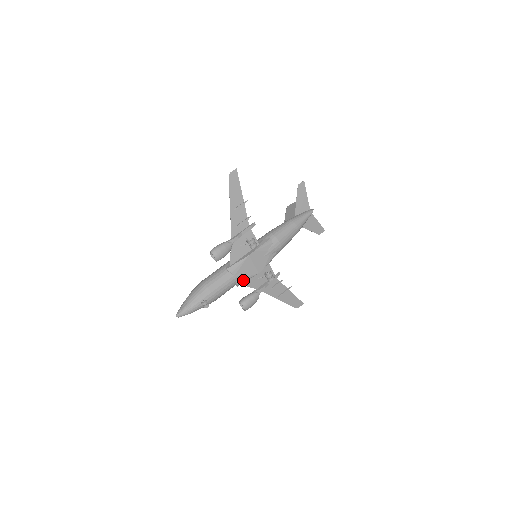
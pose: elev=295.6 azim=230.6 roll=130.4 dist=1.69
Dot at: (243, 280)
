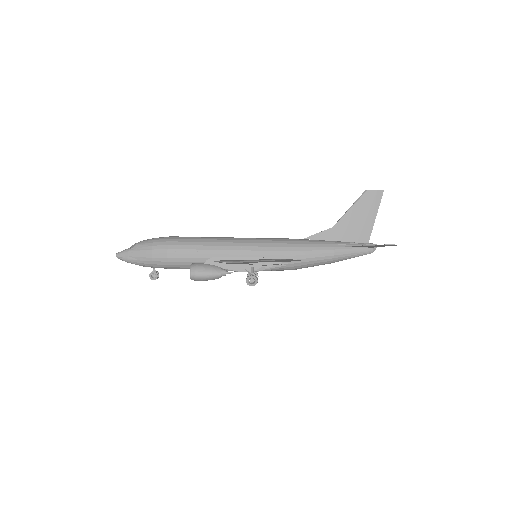
Dot at: occluded
